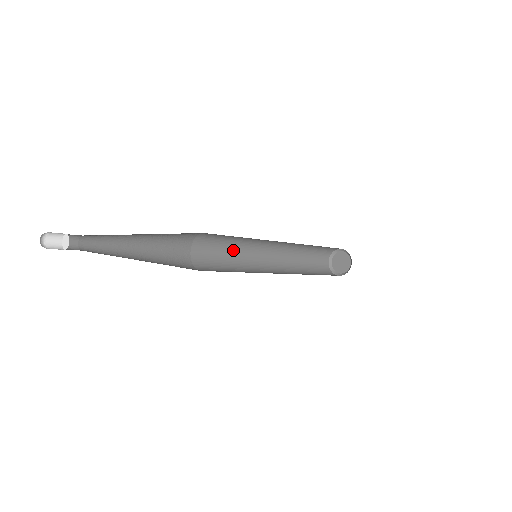
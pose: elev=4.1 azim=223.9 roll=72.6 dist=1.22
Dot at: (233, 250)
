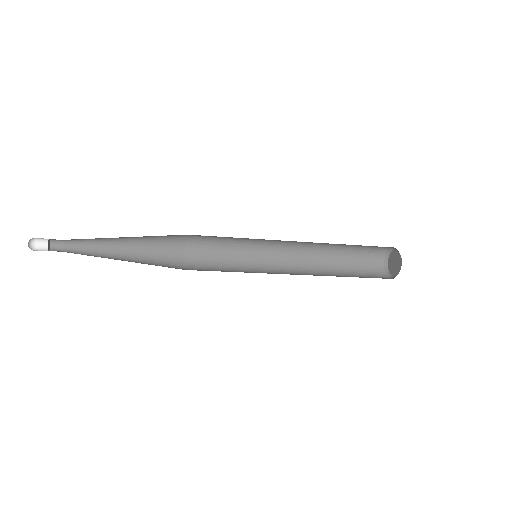
Dot at: (237, 266)
